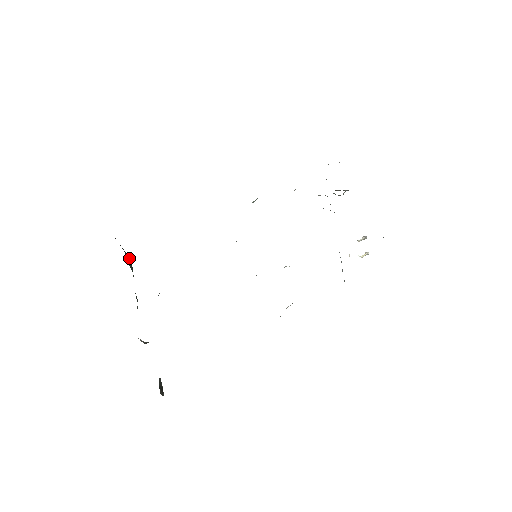
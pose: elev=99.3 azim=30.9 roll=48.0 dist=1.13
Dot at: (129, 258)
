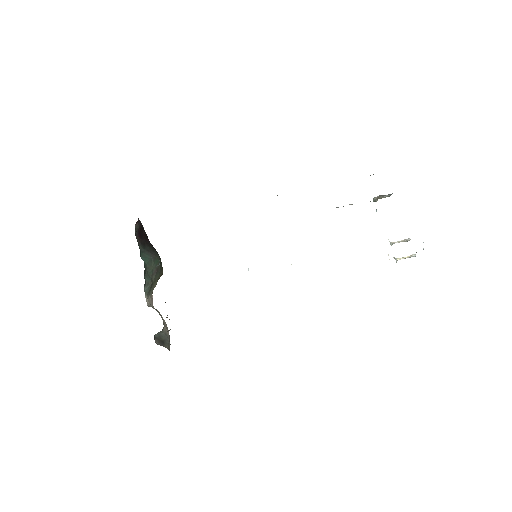
Dot at: (152, 256)
